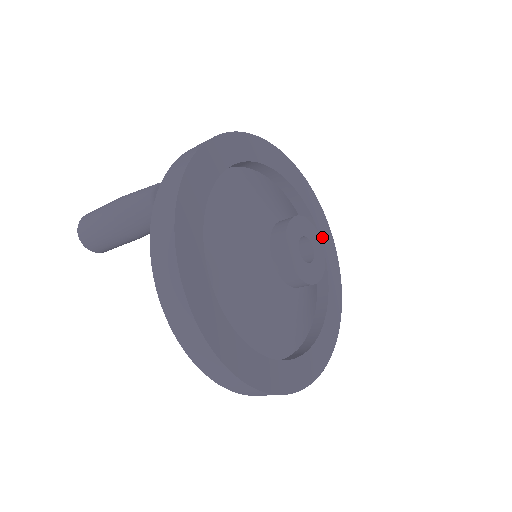
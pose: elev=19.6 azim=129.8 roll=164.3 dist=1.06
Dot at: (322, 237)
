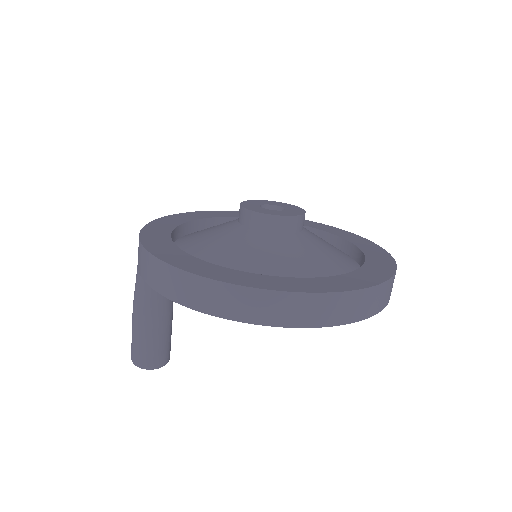
Dot at: (325, 230)
